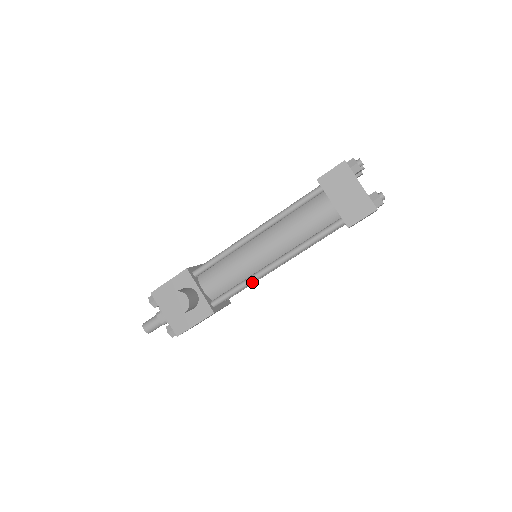
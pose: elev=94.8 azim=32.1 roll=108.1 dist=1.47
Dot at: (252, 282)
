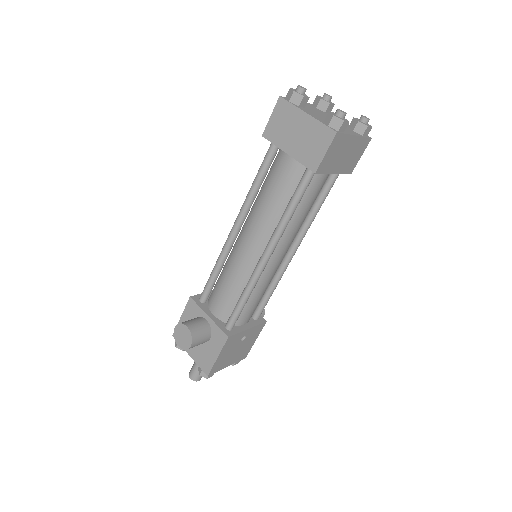
Dot at: (252, 287)
